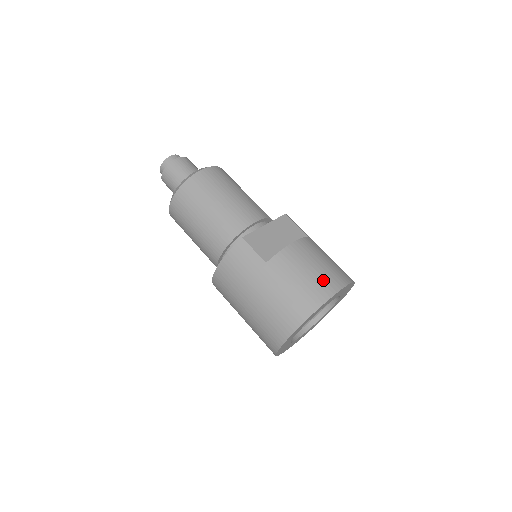
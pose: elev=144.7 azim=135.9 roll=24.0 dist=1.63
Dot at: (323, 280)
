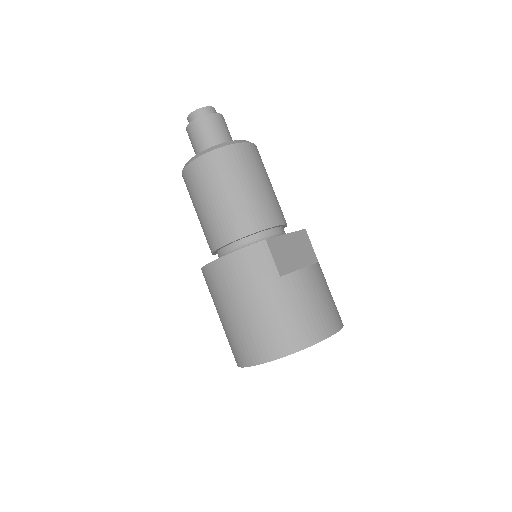
Dot at: (326, 316)
